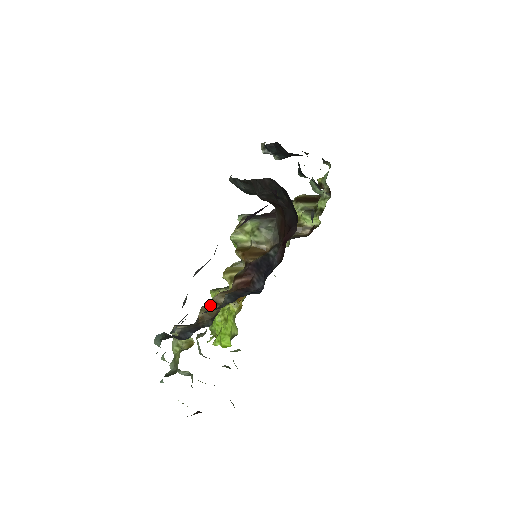
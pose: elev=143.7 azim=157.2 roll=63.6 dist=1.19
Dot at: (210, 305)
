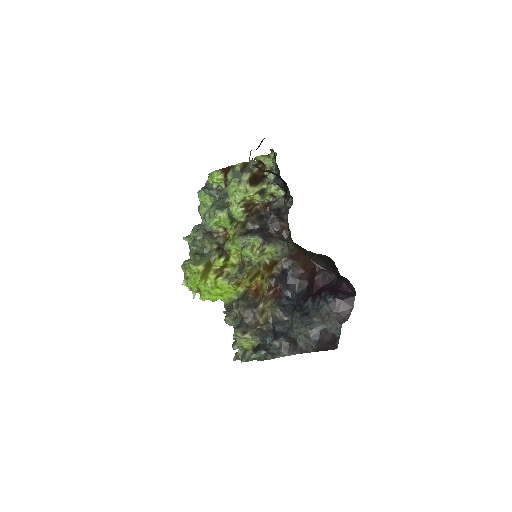
Dot at: (263, 314)
